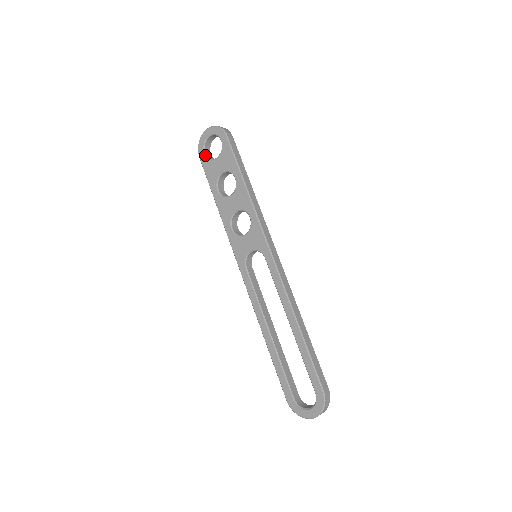
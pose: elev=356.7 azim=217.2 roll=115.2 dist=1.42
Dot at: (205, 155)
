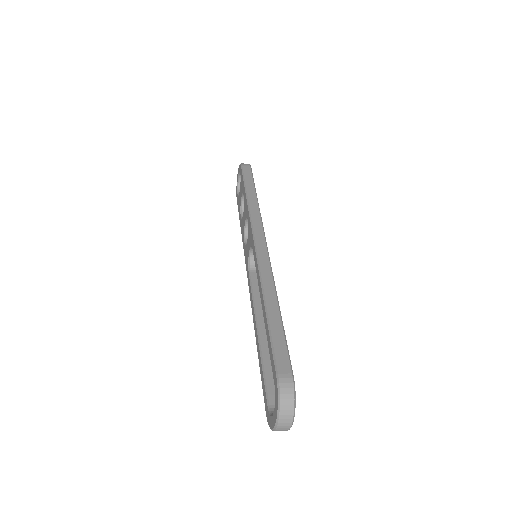
Dot at: (238, 195)
